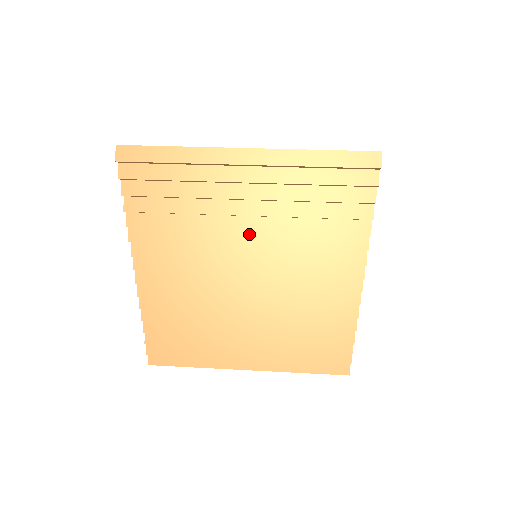
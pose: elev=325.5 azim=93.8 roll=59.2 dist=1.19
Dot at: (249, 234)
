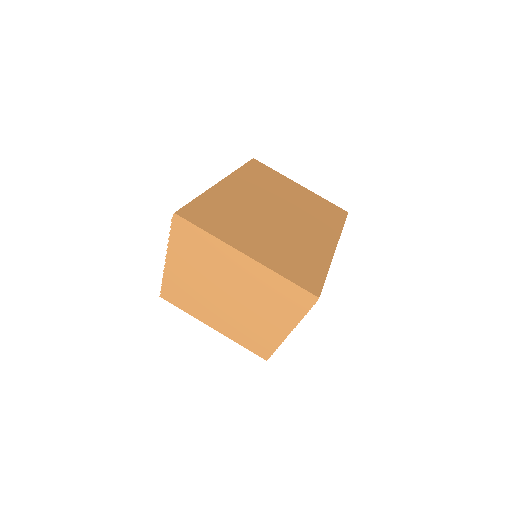
Dot at: (234, 284)
